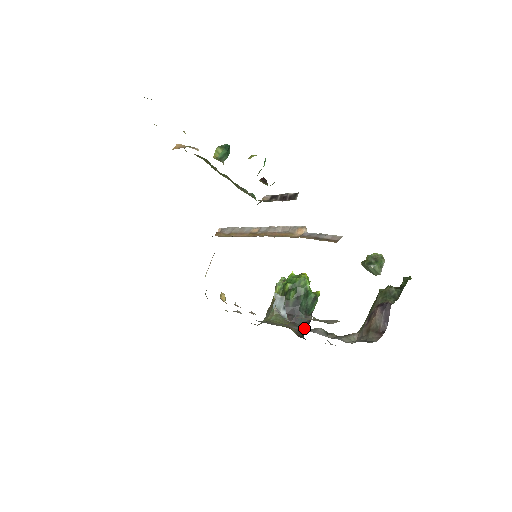
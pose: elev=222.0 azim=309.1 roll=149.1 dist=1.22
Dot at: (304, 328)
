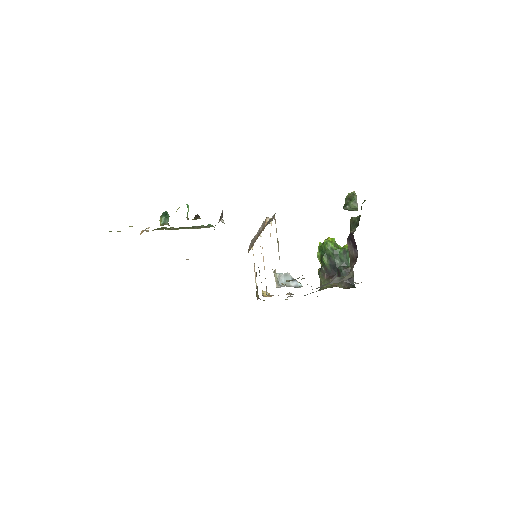
Dot at: occluded
